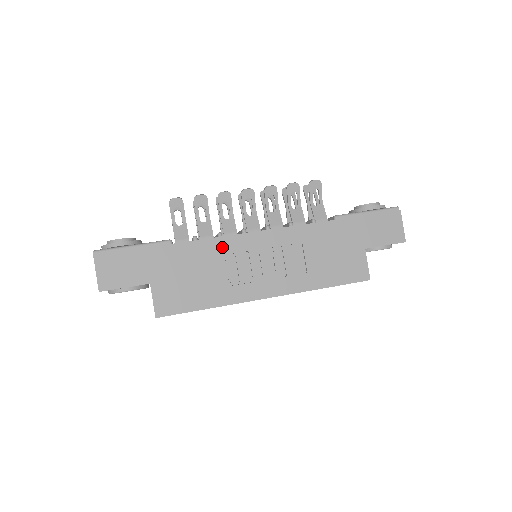
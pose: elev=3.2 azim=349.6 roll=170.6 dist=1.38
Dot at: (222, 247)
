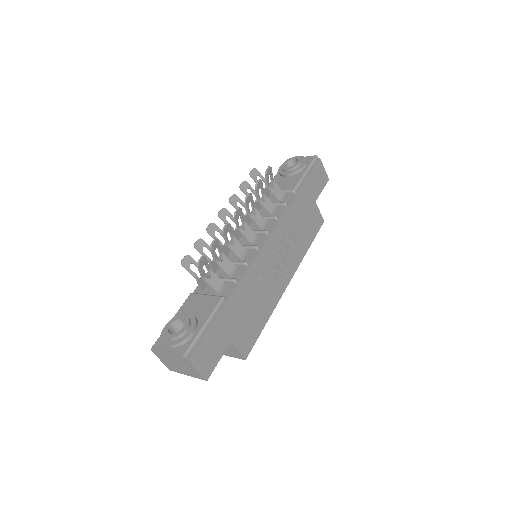
Dot at: (254, 272)
